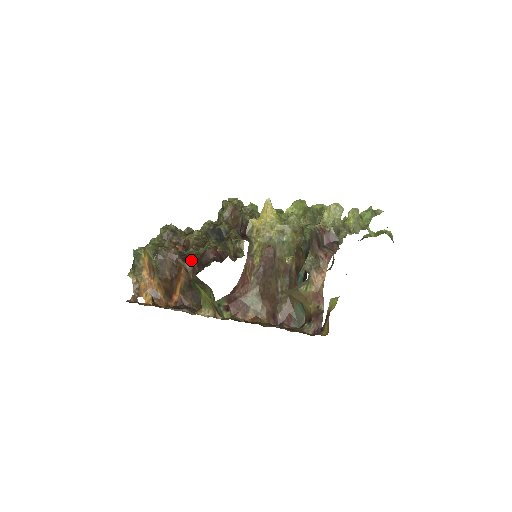
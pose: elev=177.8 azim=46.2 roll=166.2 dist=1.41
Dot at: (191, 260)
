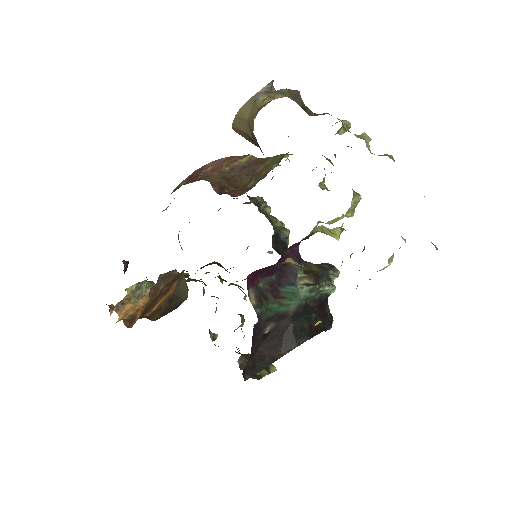
Dot at: occluded
